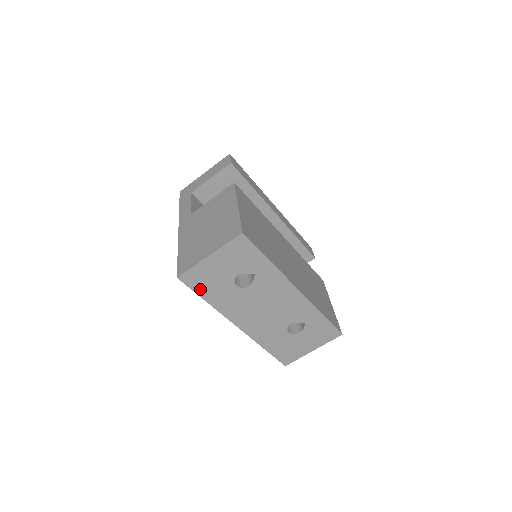
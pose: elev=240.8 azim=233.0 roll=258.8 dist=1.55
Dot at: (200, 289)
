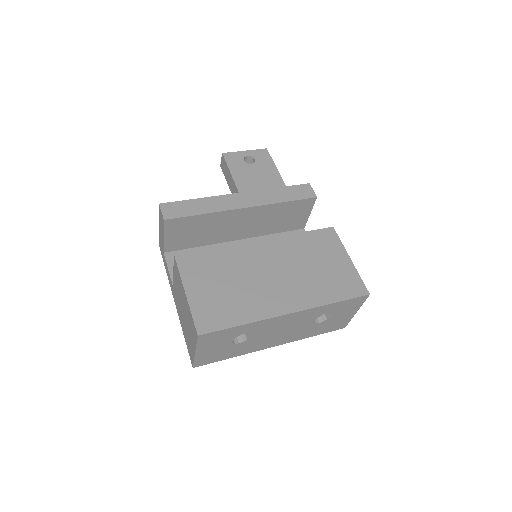
Dot at: (217, 359)
